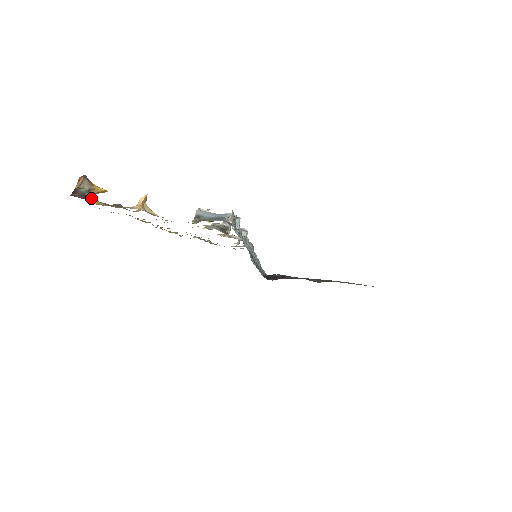
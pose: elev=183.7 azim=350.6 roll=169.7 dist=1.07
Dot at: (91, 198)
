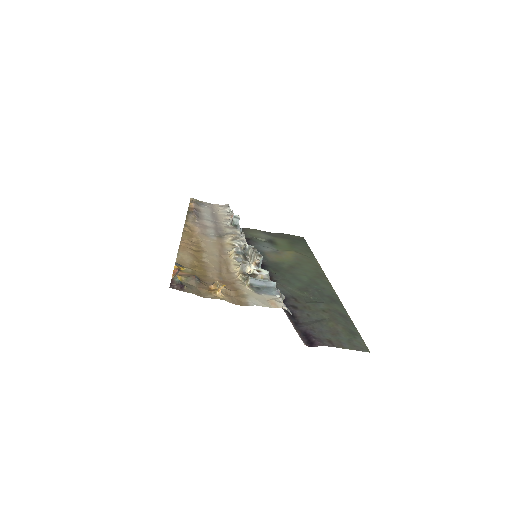
Dot at: (184, 286)
